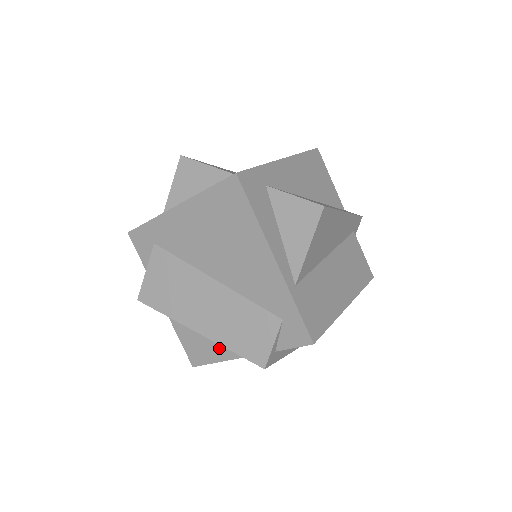
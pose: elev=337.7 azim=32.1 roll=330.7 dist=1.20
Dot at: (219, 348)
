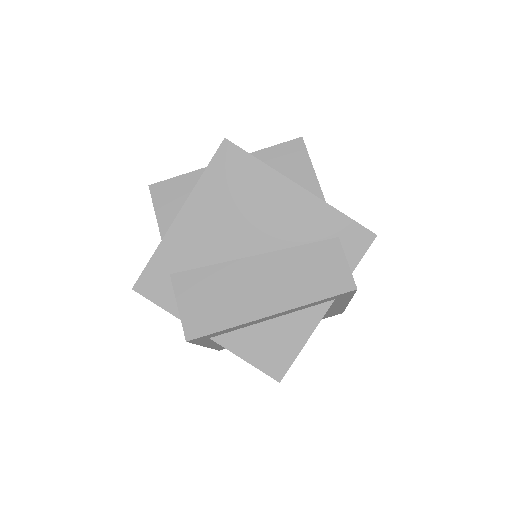
Dot at: (296, 328)
